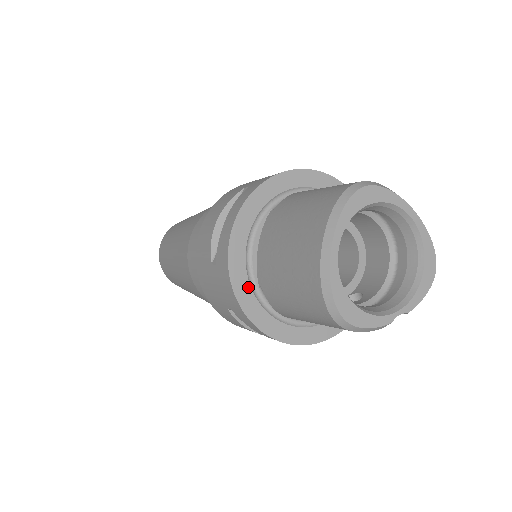
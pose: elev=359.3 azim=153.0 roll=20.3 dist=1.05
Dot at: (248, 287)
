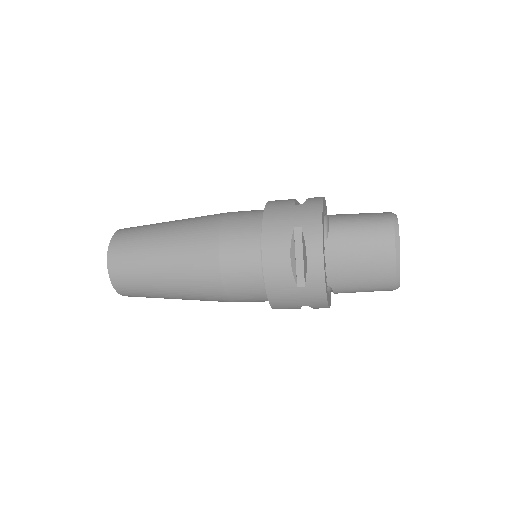
Dot at: occluded
